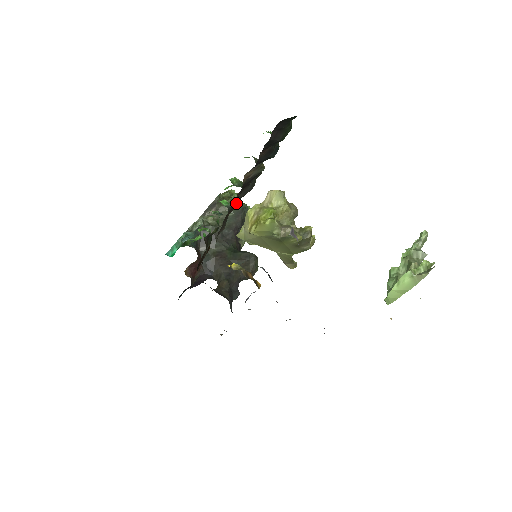
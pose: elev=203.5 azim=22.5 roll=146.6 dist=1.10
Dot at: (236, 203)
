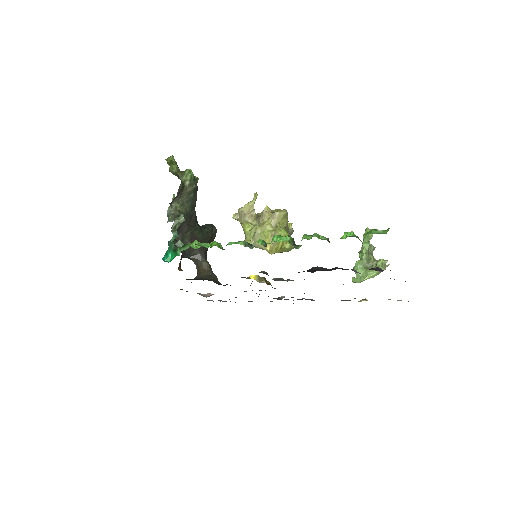
Dot at: occluded
